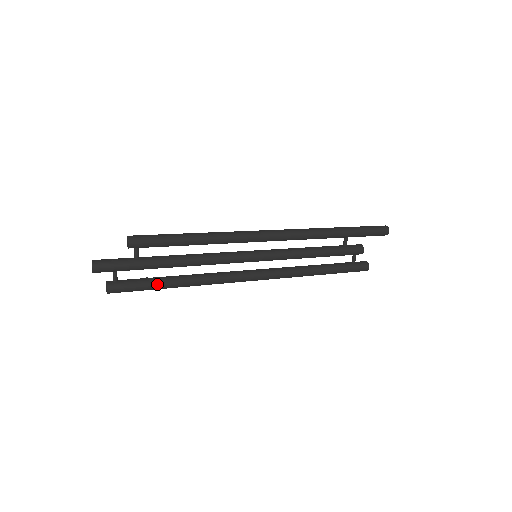
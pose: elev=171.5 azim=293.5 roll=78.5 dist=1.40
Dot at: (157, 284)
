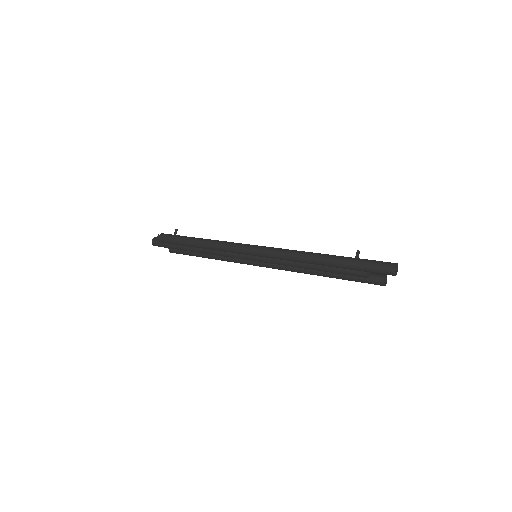
Dot at: occluded
